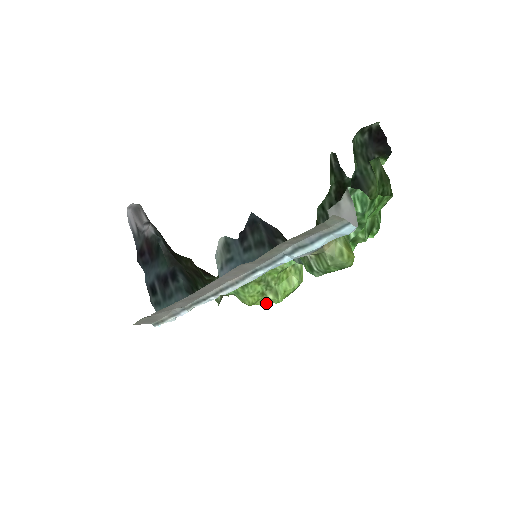
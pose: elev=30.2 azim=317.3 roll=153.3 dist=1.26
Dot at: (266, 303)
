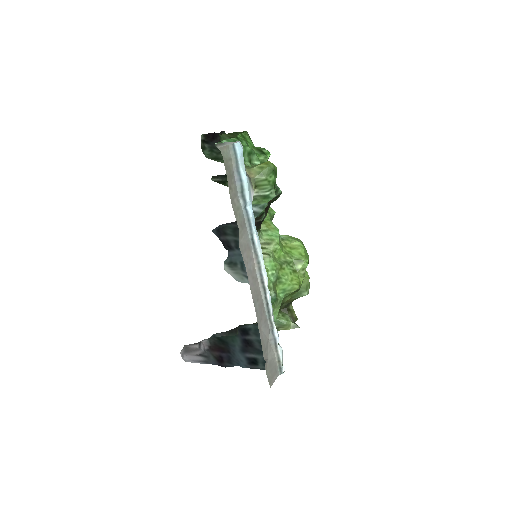
Dot at: (304, 274)
